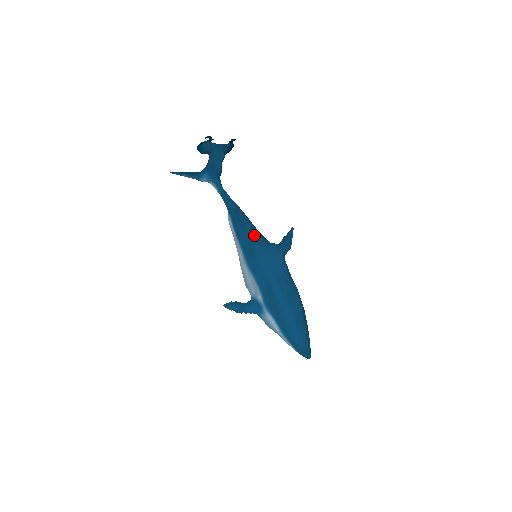
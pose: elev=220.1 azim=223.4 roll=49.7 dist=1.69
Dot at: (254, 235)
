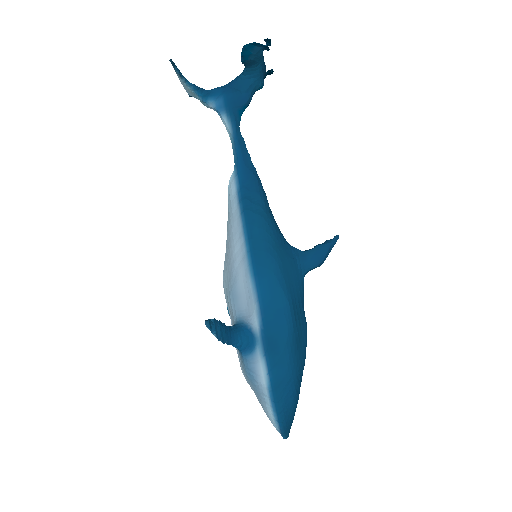
Dot at: (273, 223)
